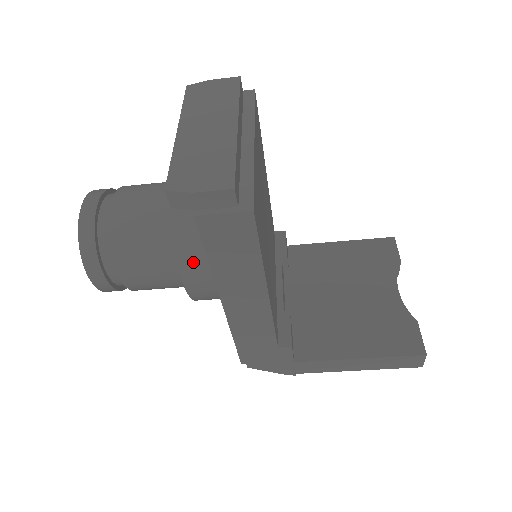
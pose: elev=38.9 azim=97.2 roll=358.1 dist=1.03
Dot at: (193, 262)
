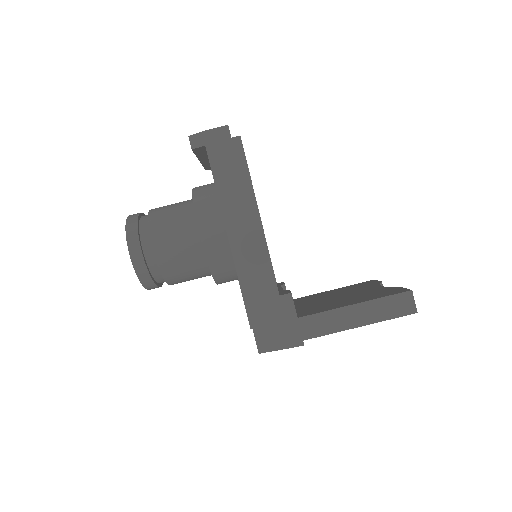
Dot at: (206, 211)
